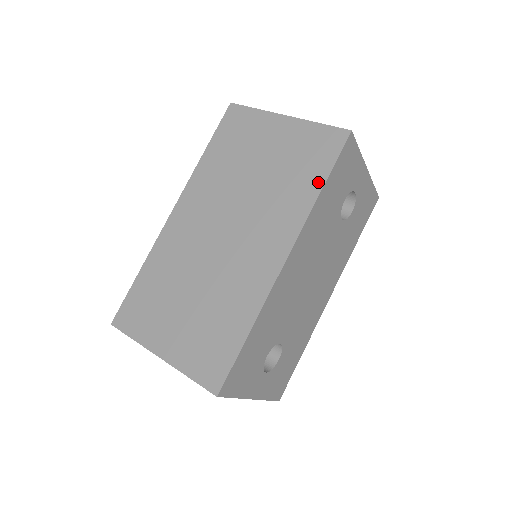
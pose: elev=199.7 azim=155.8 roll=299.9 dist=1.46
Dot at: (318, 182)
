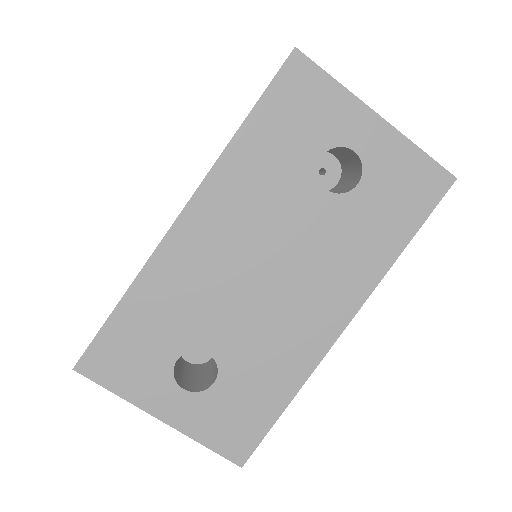
Dot at: (244, 120)
